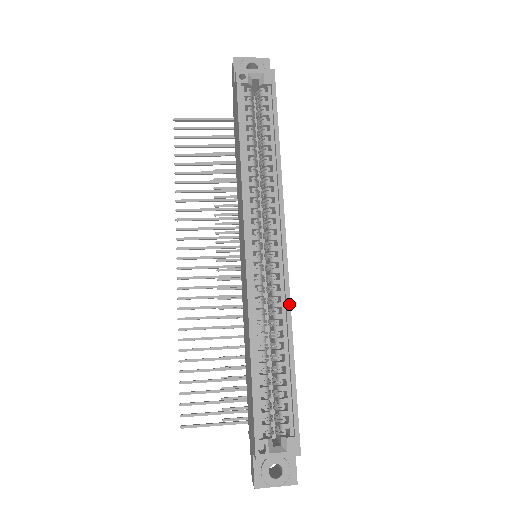
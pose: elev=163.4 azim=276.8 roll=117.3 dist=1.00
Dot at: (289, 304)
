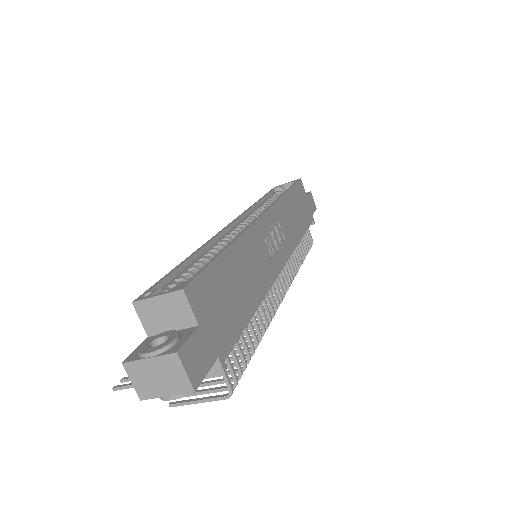
Dot at: (246, 228)
